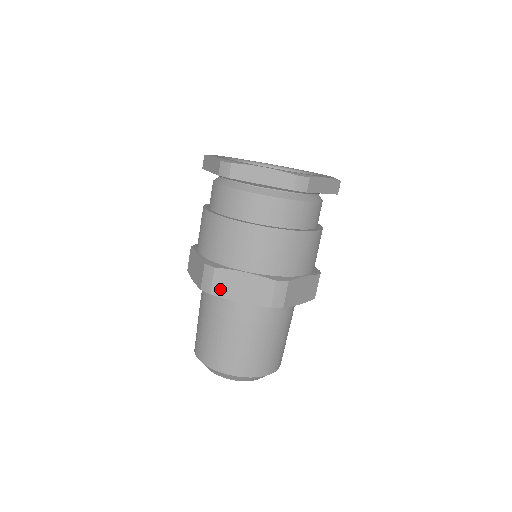
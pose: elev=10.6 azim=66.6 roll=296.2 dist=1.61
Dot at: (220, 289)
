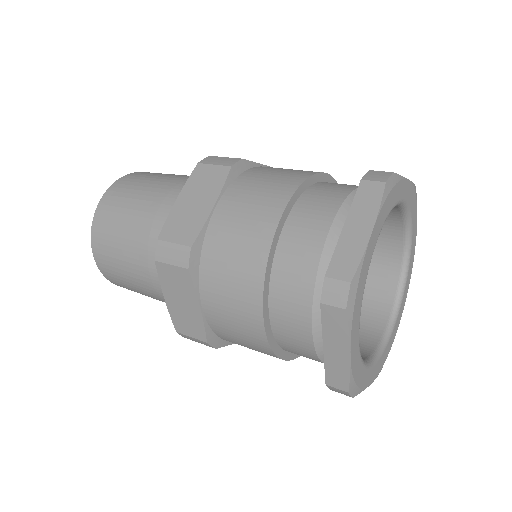
Dot at: occluded
